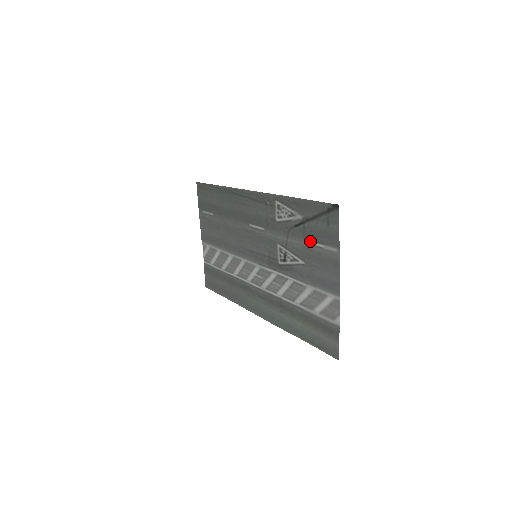
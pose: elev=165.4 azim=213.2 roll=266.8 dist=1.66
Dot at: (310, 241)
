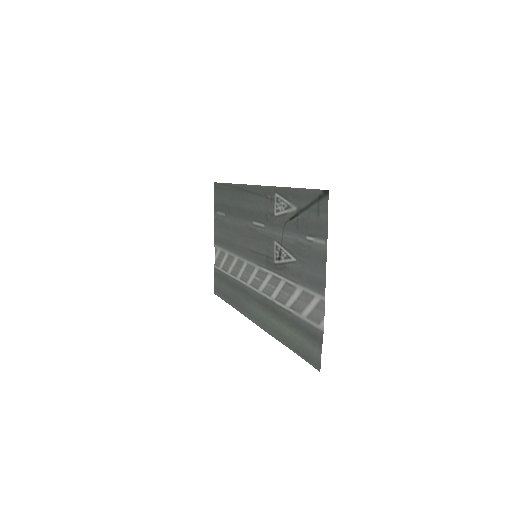
Dot at: (302, 234)
